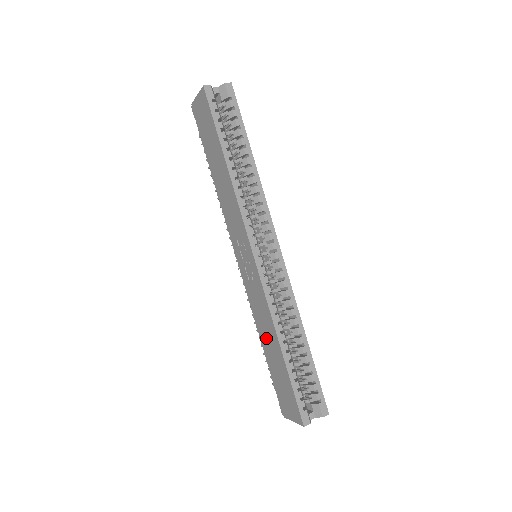
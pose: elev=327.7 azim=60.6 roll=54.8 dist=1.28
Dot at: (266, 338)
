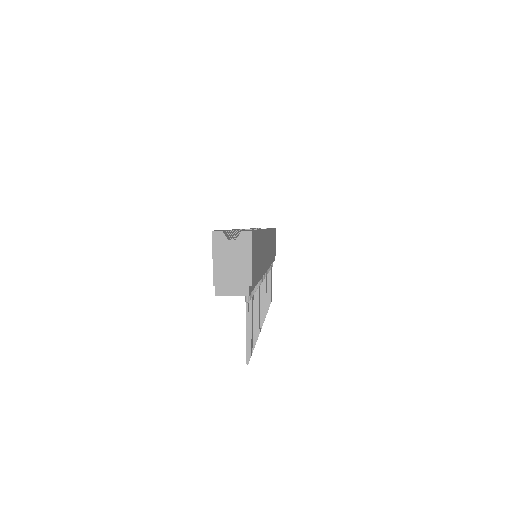
Dot at: occluded
